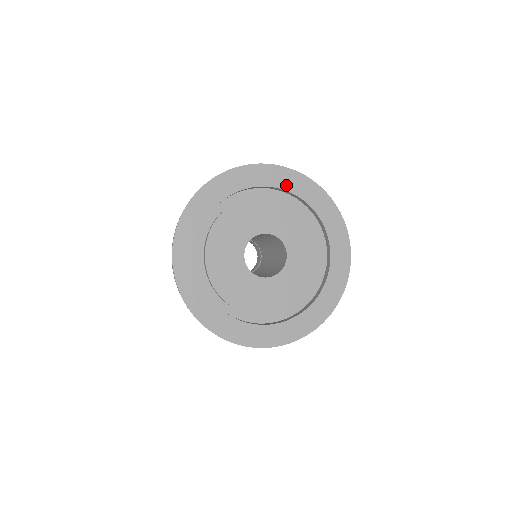
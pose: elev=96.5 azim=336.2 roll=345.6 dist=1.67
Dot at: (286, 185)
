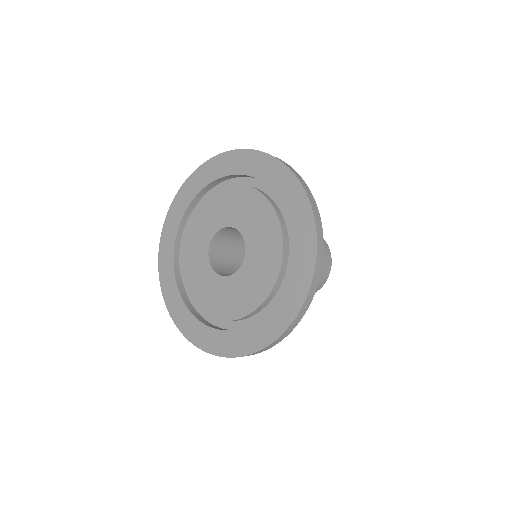
Dot at: (223, 171)
